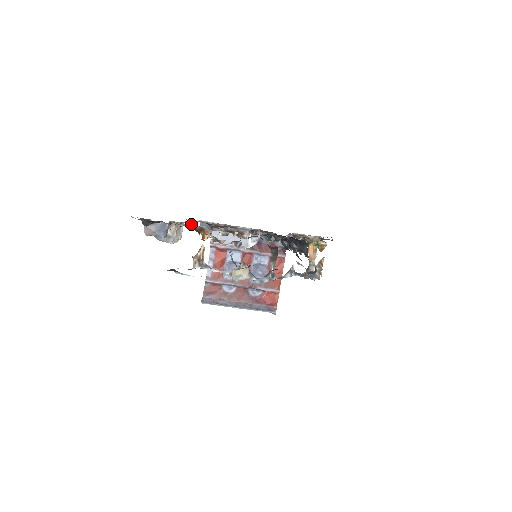
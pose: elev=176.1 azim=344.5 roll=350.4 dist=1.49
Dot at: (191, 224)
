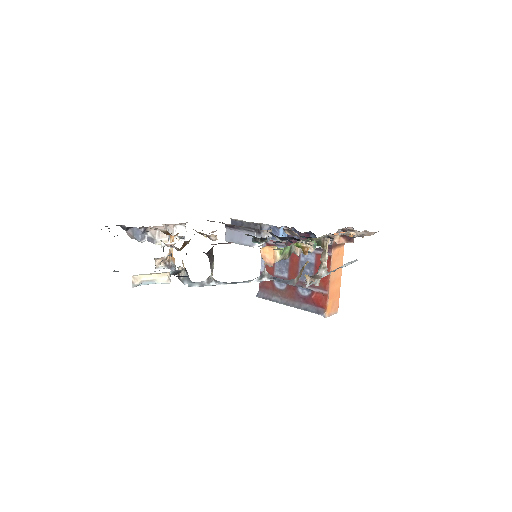
Dot at: occluded
